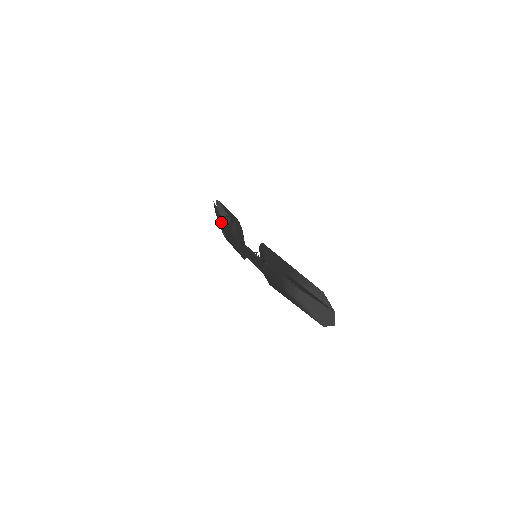
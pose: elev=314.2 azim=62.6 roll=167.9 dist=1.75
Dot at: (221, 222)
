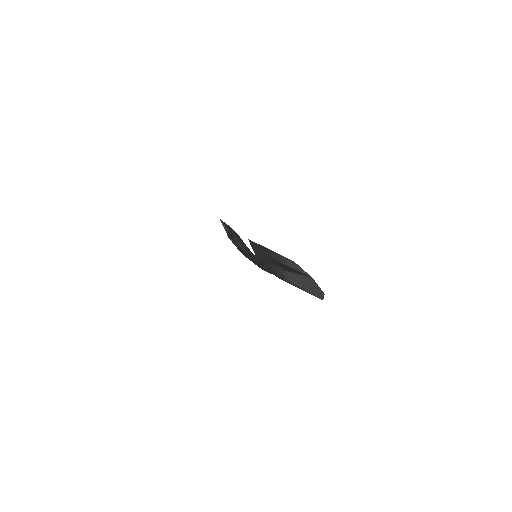
Dot at: occluded
